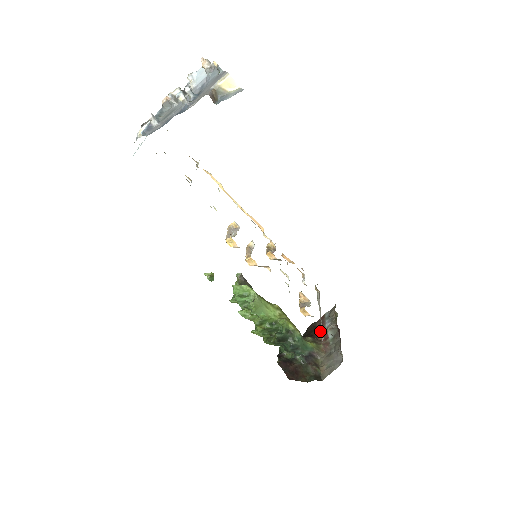
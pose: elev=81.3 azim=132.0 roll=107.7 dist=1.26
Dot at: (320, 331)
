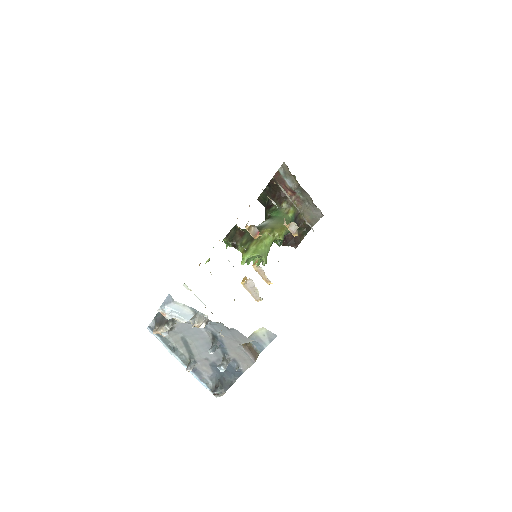
Dot at: occluded
